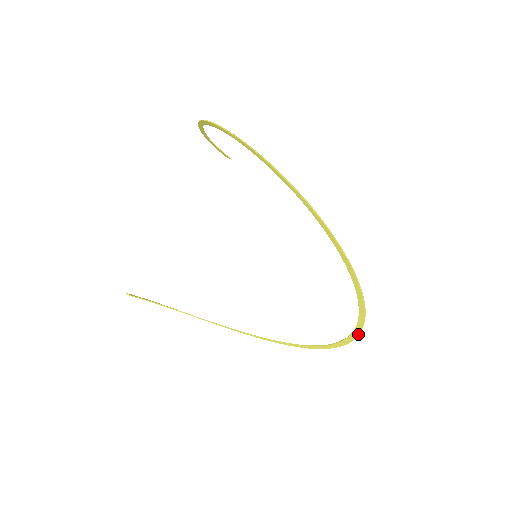
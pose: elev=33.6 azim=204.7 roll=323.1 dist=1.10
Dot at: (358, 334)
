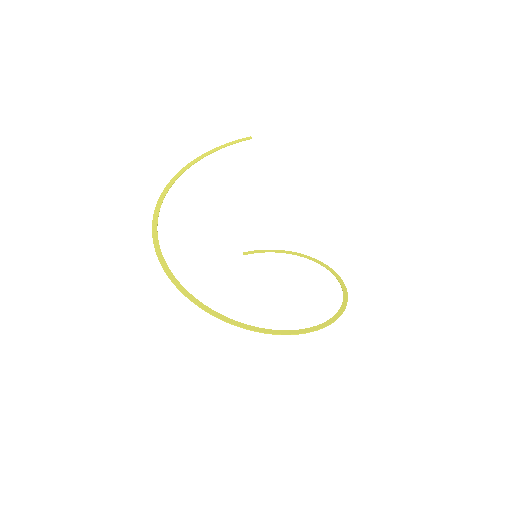
Dot at: (312, 331)
